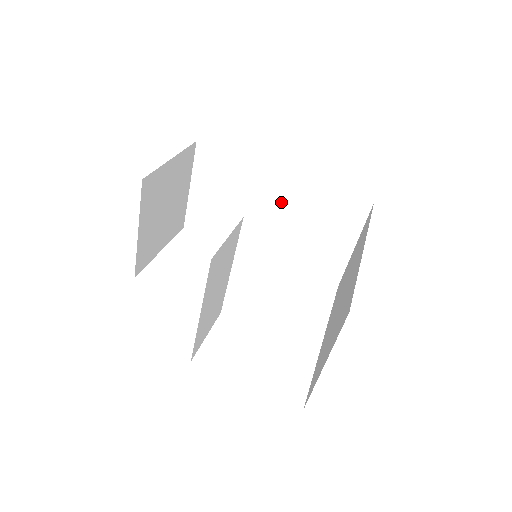
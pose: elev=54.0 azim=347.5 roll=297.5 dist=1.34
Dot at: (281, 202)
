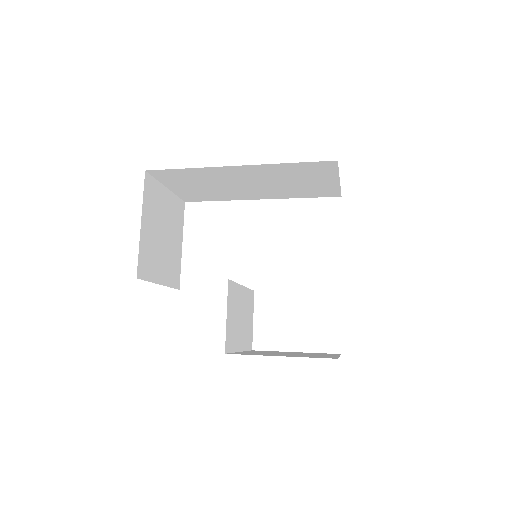
Dot at: (252, 177)
